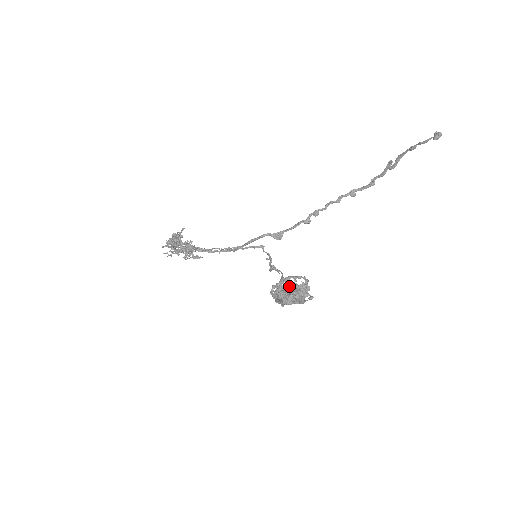
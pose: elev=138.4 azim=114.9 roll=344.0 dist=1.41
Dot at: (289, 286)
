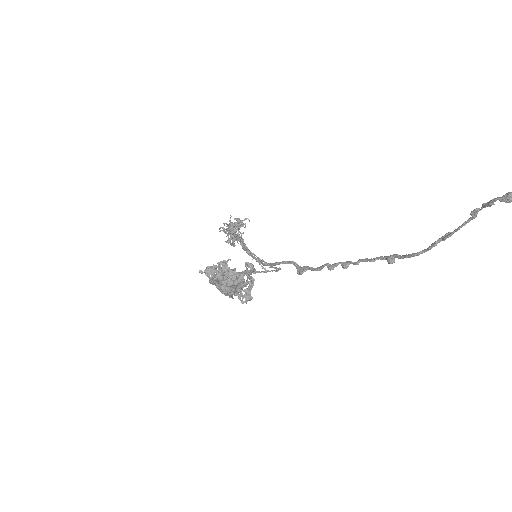
Dot at: occluded
